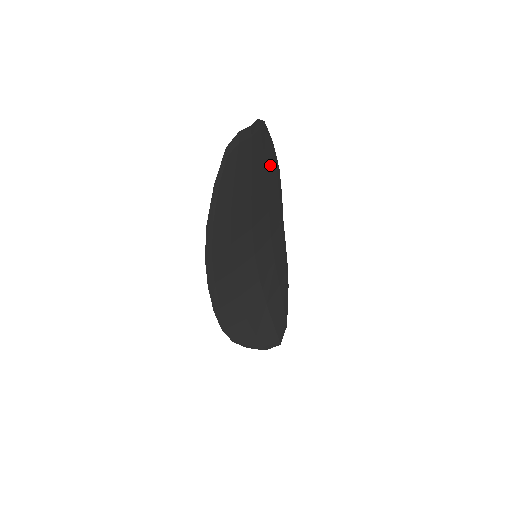
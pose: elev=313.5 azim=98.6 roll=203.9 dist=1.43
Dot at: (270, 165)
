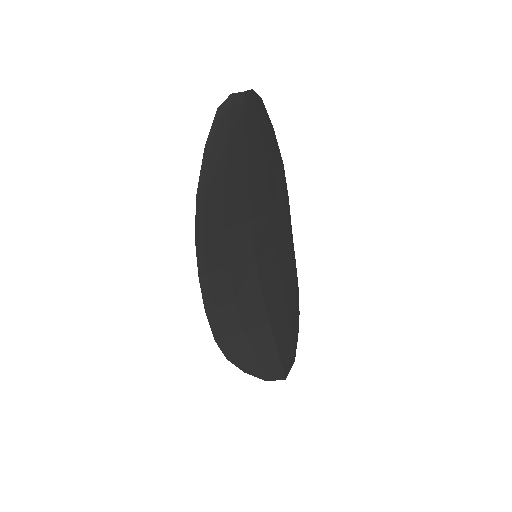
Dot at: (271, 152)
